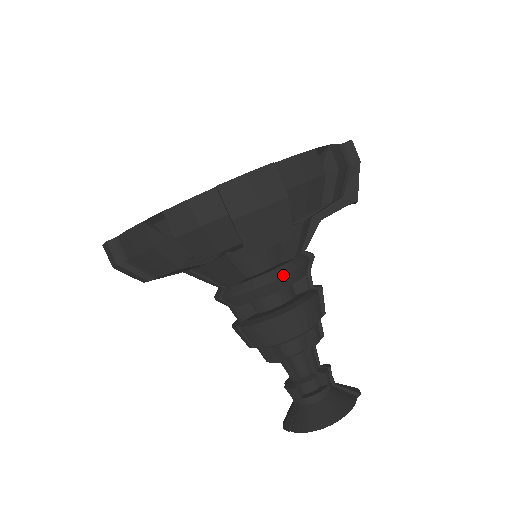
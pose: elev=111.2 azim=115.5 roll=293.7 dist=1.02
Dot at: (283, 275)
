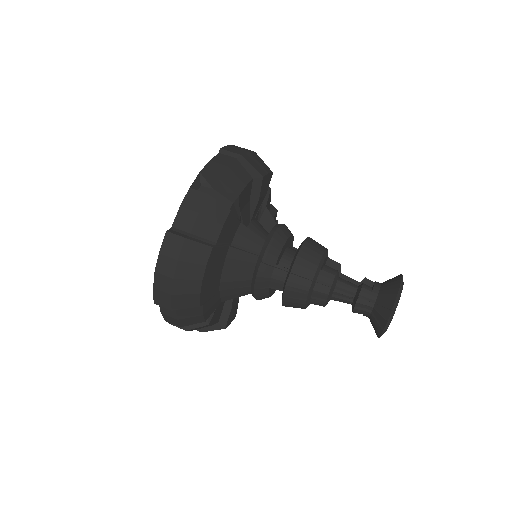
Dot at: (284, 225)
